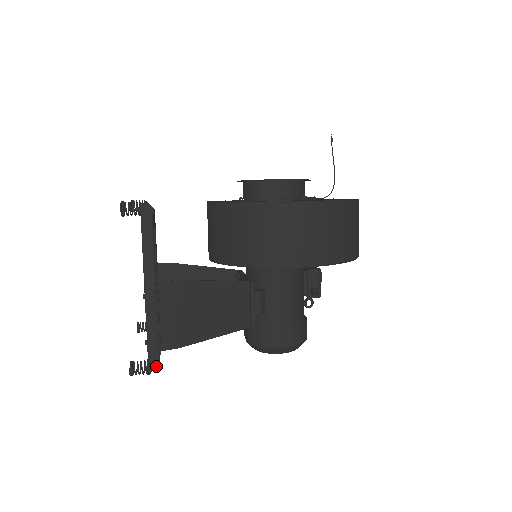
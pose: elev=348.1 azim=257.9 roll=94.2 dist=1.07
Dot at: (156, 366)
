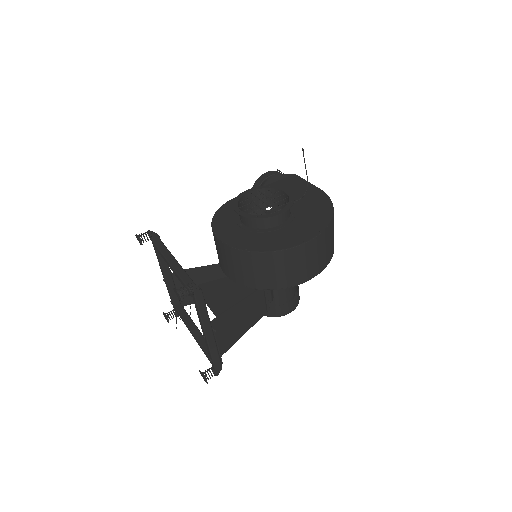
Dot at: occluded
